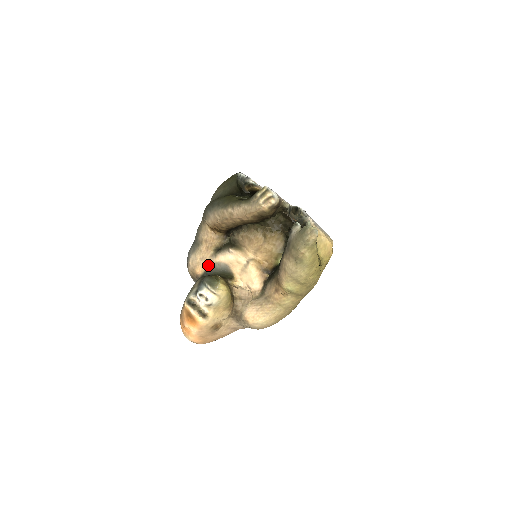
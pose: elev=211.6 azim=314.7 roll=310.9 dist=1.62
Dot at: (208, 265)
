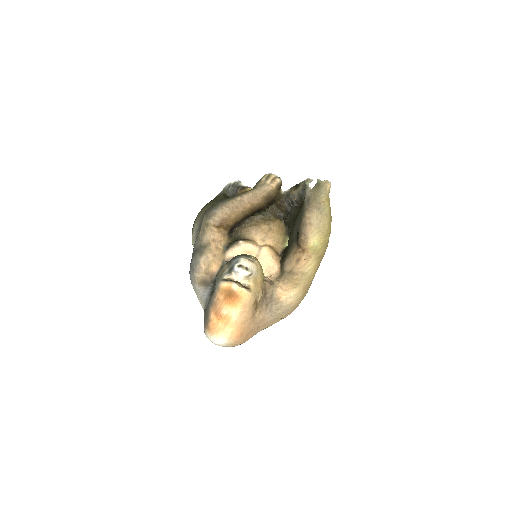
Dot at: (222, 261)
